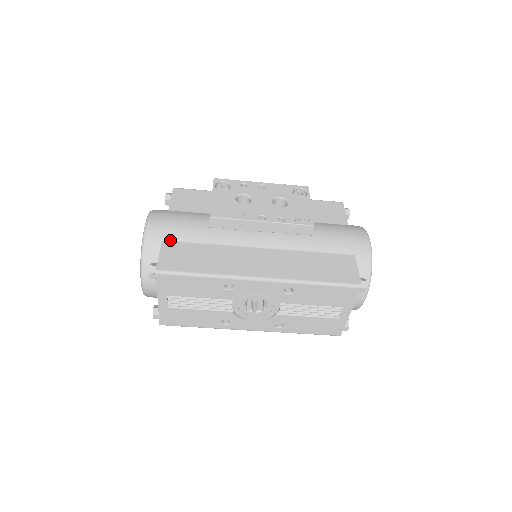
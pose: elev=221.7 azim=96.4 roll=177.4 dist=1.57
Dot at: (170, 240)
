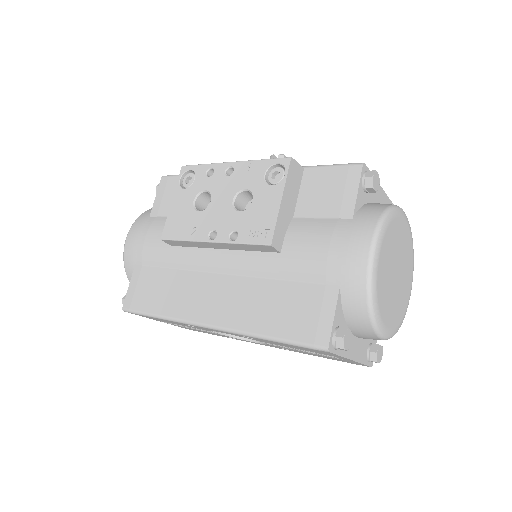
Dot at: (141, 264)
